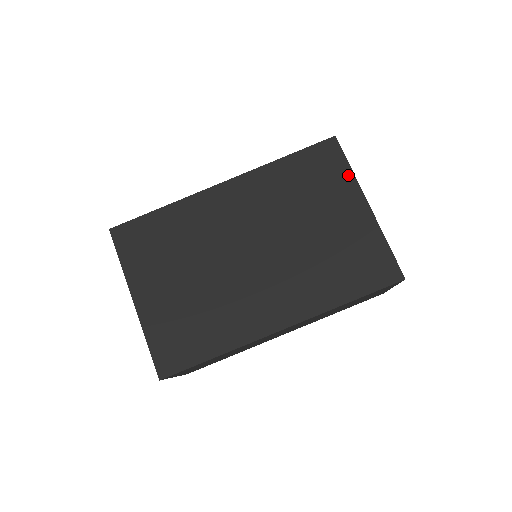
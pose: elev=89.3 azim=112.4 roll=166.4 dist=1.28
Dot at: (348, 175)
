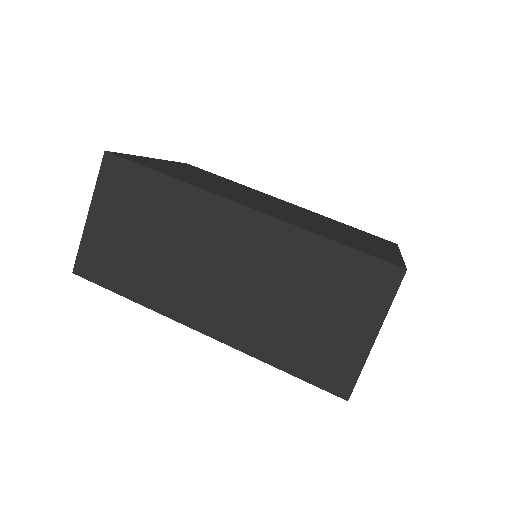
Dot at: (393, 247)
